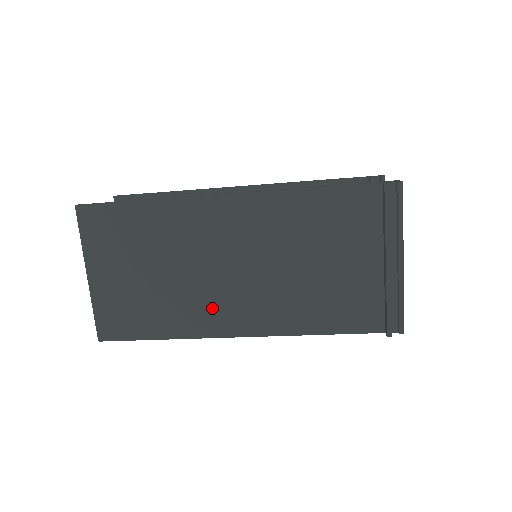
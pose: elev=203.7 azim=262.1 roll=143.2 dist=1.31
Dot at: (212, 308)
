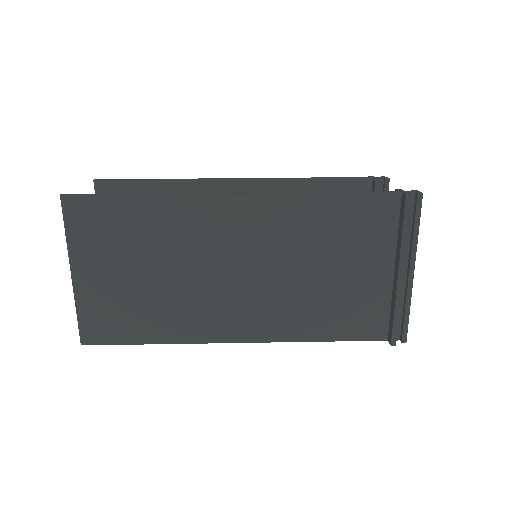
Dot at: (213, 313)
